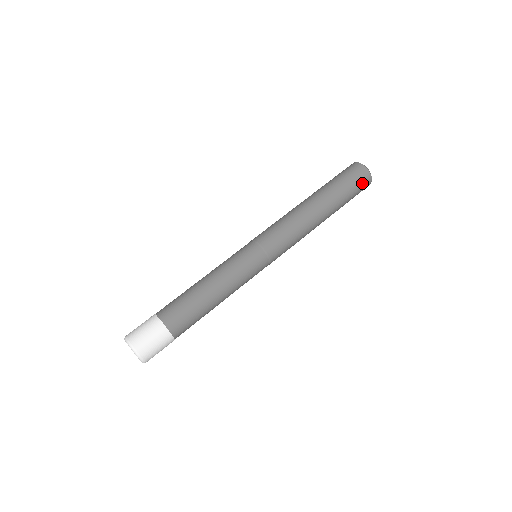
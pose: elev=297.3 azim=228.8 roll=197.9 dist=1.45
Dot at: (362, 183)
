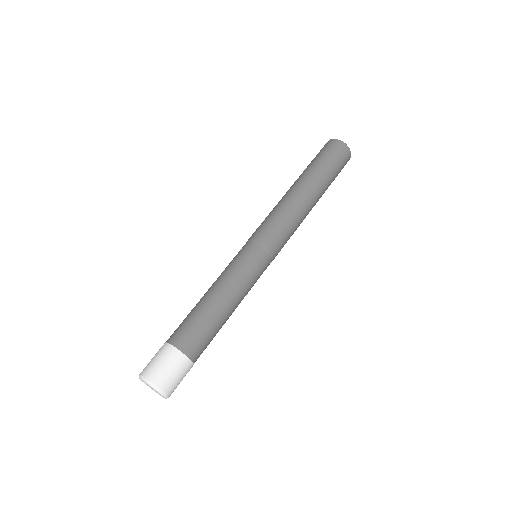
Dot at: (336, 151)
